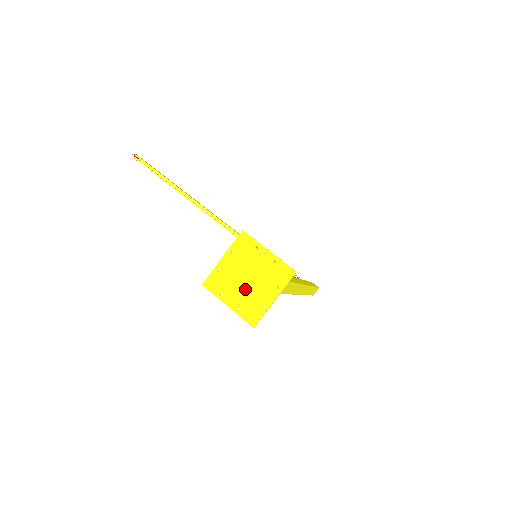
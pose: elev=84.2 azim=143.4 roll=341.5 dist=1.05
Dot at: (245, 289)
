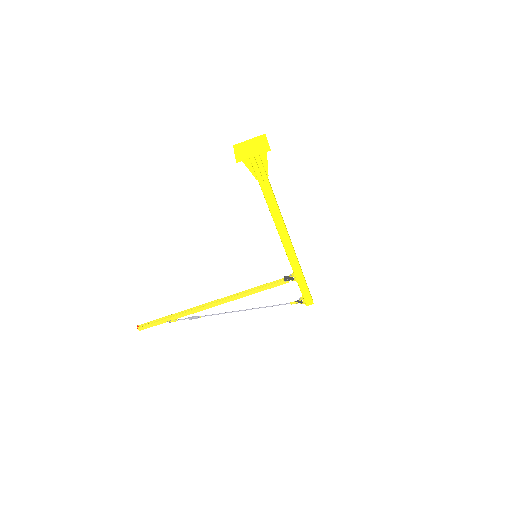
Dot at: (254, 149)
